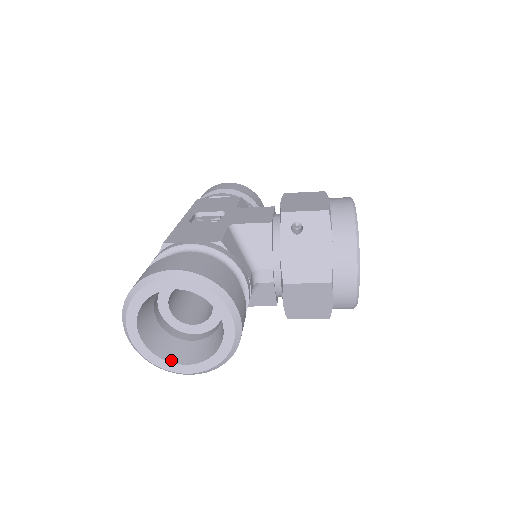
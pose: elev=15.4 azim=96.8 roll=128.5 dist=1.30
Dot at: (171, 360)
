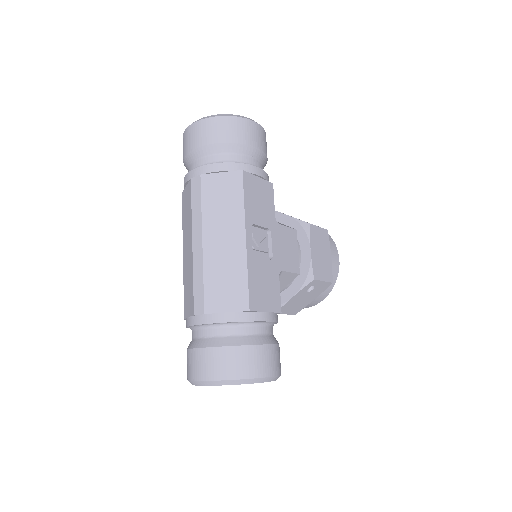
Dot at: occluded
